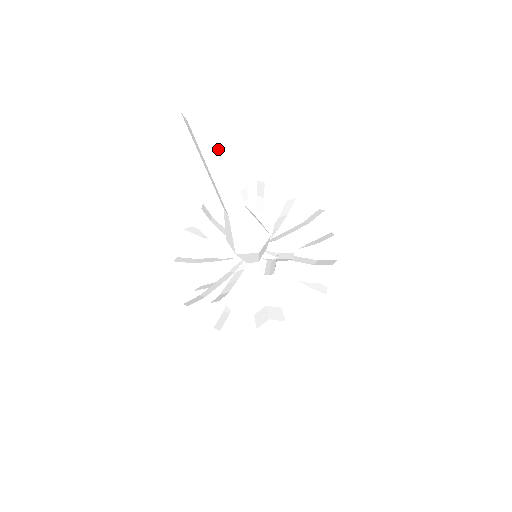
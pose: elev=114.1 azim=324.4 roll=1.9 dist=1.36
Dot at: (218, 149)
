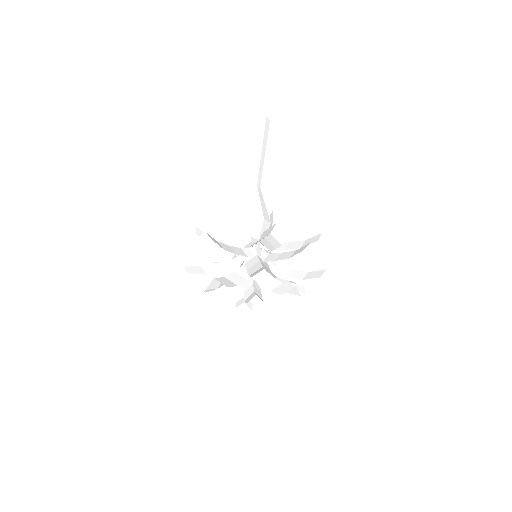
Dot at: (256, 136)
